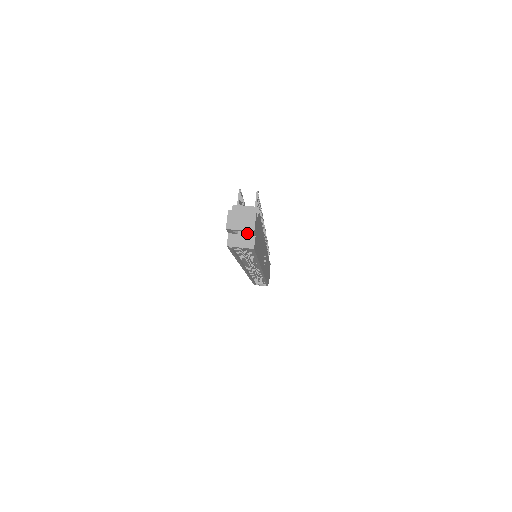
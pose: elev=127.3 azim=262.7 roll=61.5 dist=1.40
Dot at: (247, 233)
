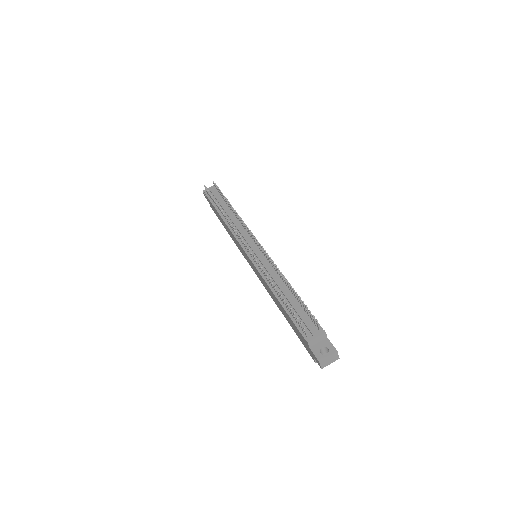
Dot at: occluded
